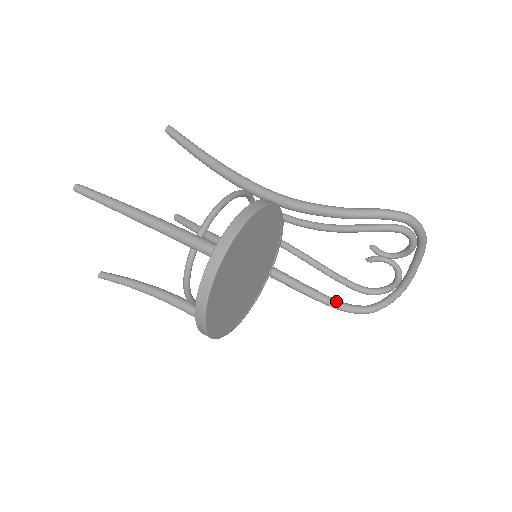
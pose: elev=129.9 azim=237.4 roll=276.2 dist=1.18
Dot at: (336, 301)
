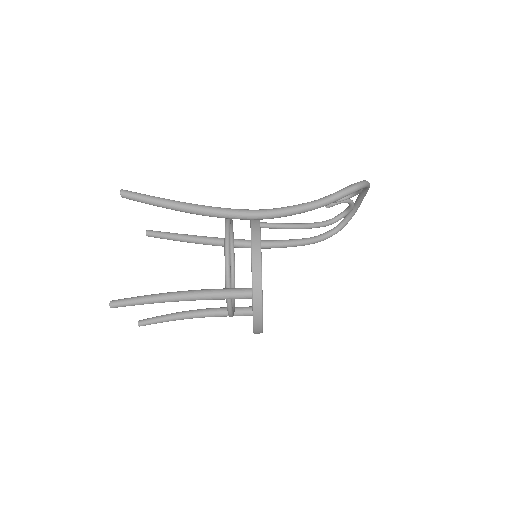
Dot at: (313, 239)
